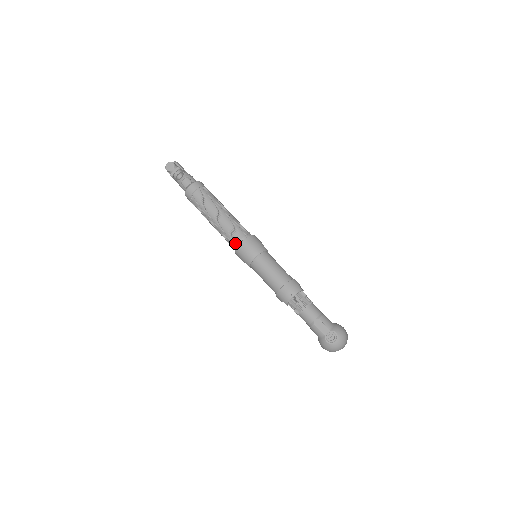
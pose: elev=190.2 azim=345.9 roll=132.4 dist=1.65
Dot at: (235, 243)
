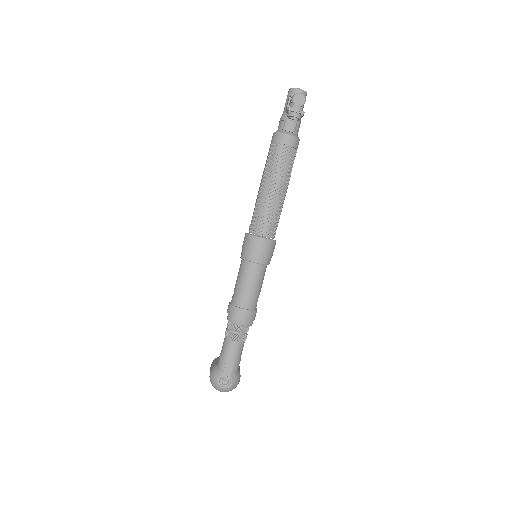
Dot at: (257, 230)
